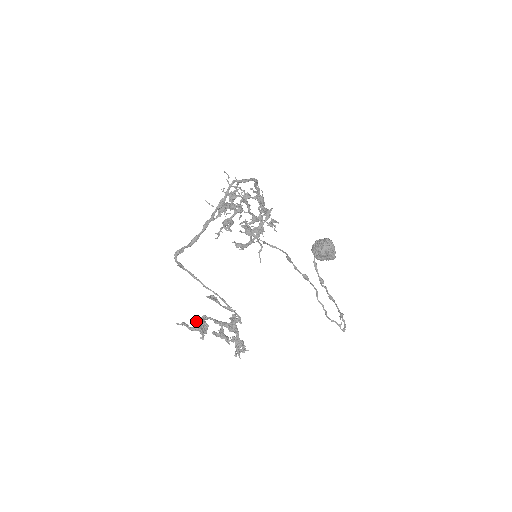
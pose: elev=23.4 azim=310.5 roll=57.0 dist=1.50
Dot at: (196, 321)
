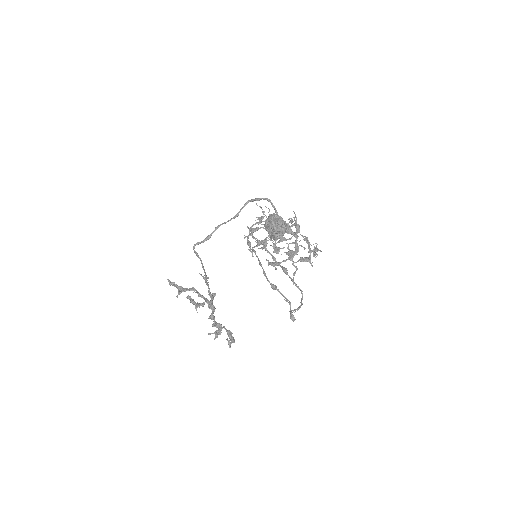
Dot at: occluded
